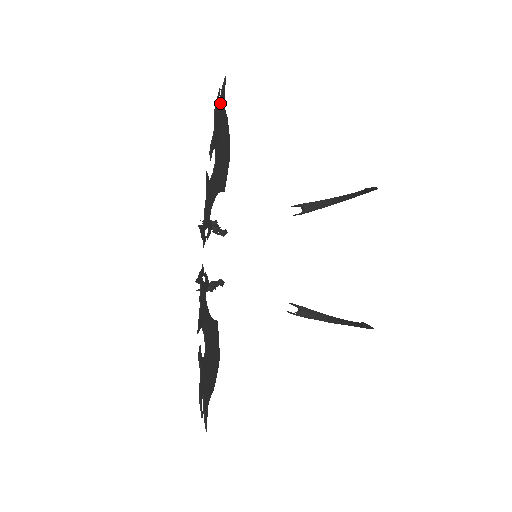
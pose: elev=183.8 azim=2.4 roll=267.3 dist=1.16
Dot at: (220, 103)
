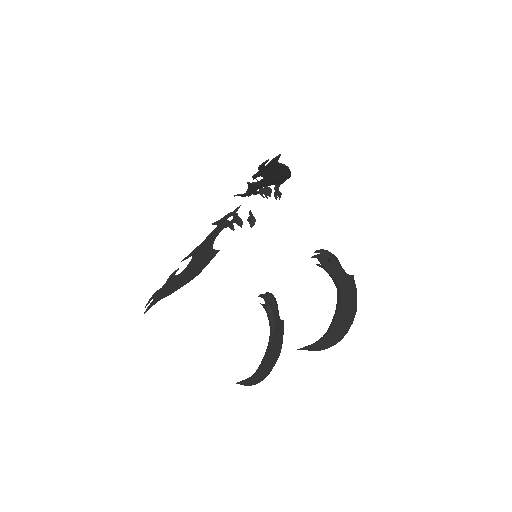
Dot at: (269, 164)
